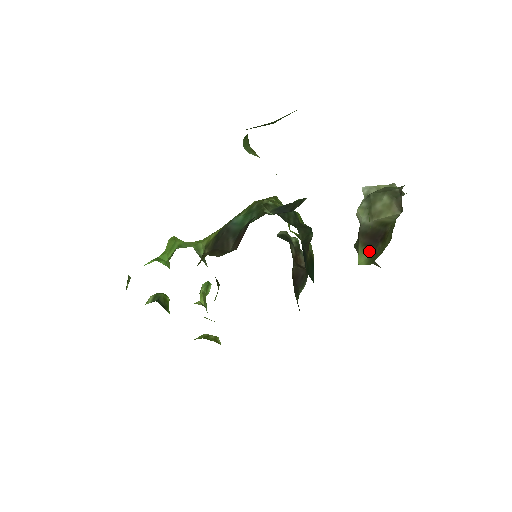
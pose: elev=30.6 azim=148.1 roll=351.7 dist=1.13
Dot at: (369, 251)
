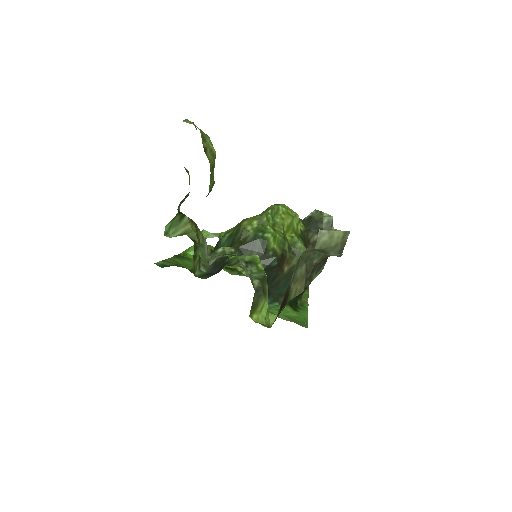
Dot at: (278, 313)
